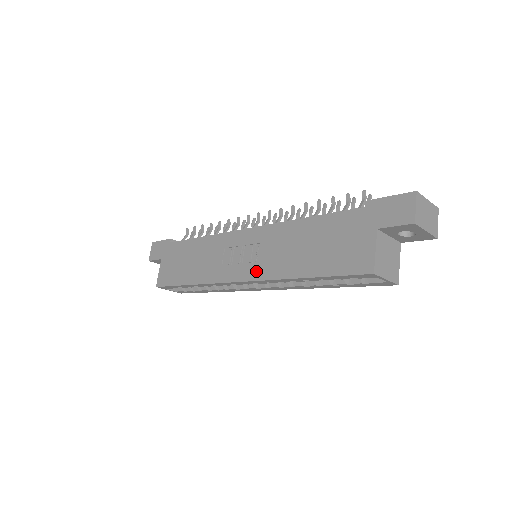
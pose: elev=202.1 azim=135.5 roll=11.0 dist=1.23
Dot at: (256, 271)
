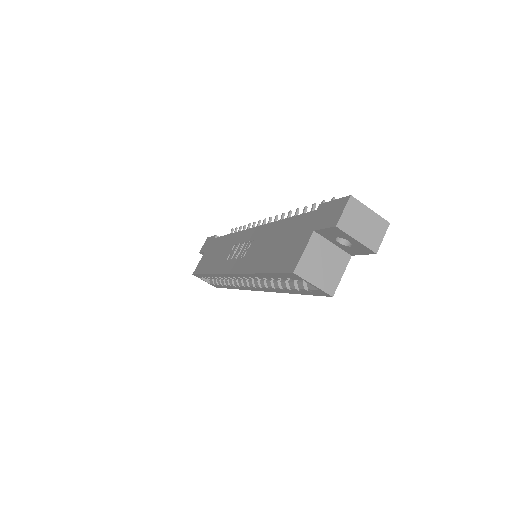
Dot at: (239, 265)
